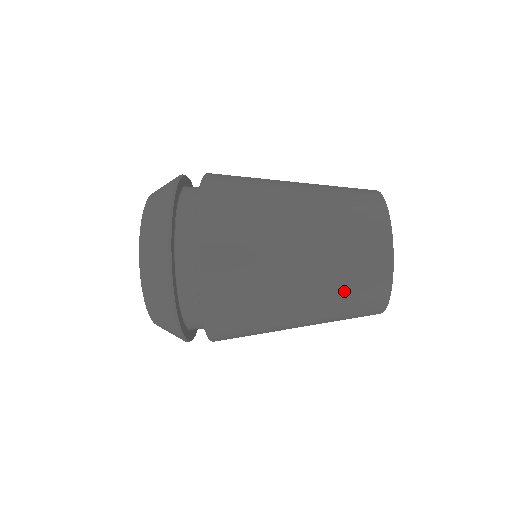
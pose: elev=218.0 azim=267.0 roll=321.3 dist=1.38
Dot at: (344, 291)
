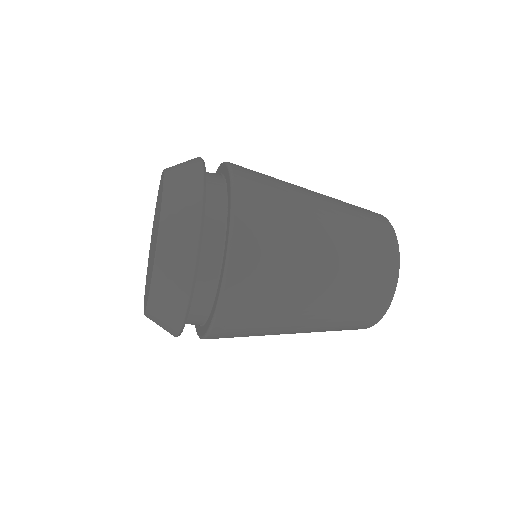
Dot at: (341, 323)
